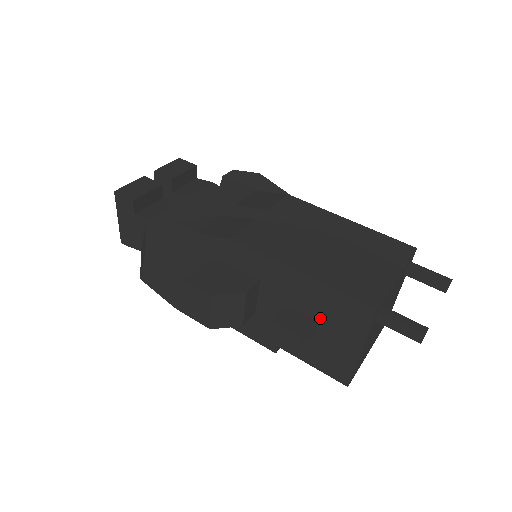
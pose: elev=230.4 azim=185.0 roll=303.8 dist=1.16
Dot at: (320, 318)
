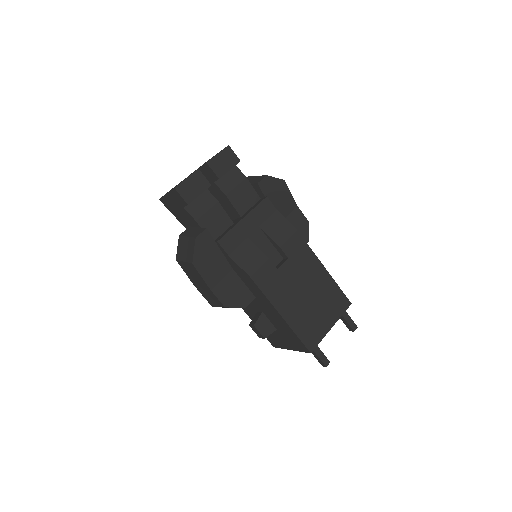
Dot at: (279, 330)
